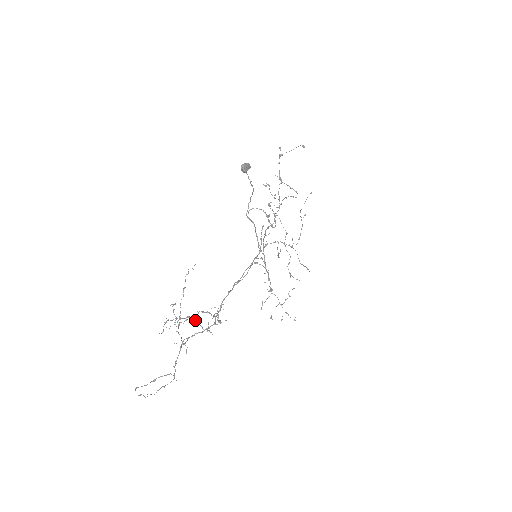
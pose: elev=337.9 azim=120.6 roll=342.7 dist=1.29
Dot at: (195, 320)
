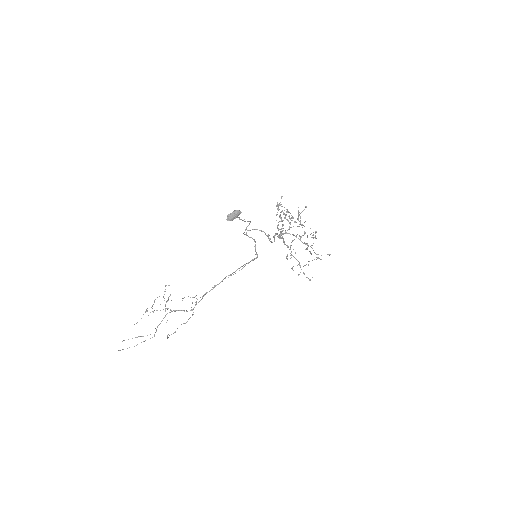
Dot at: occluded
